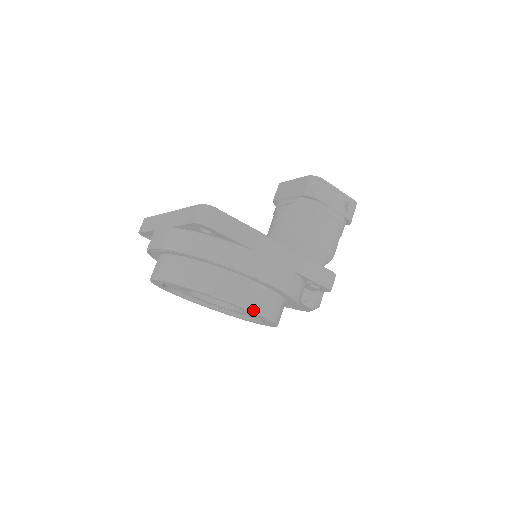
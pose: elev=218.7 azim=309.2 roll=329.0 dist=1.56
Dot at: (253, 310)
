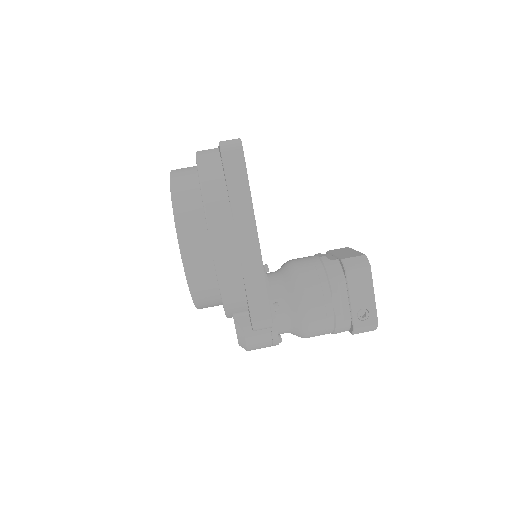
Dot at: (182, 254)
